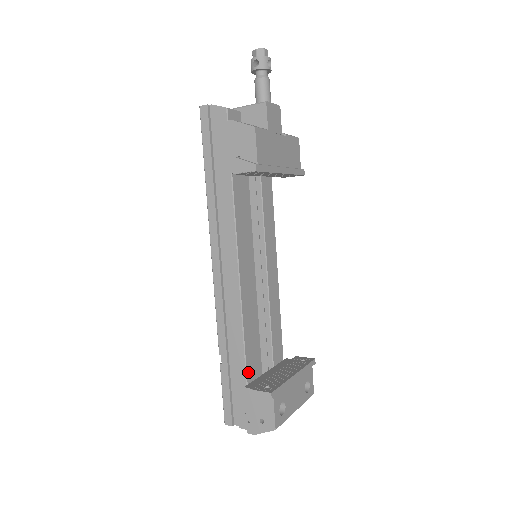
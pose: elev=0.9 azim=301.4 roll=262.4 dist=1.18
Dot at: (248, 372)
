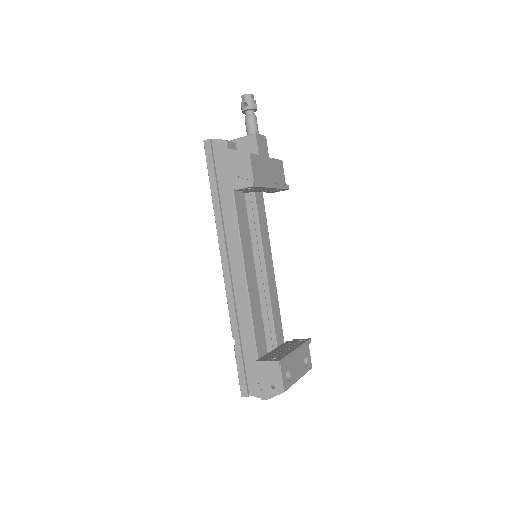
Dot at: (258, 349)
